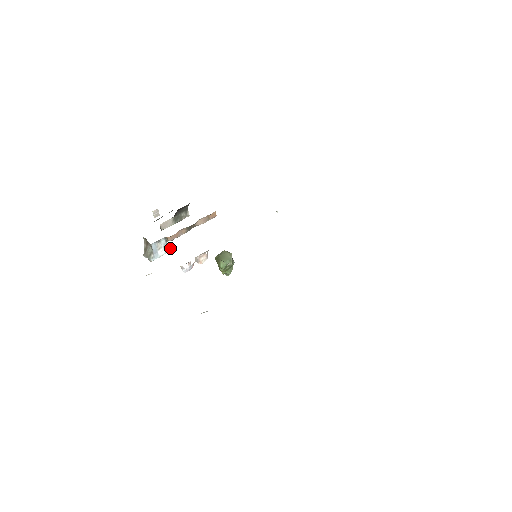
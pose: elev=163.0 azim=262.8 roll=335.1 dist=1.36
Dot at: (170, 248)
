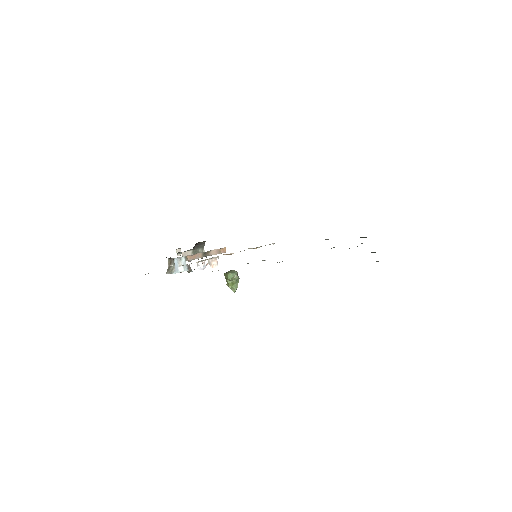
Dot at: (188, 268)
